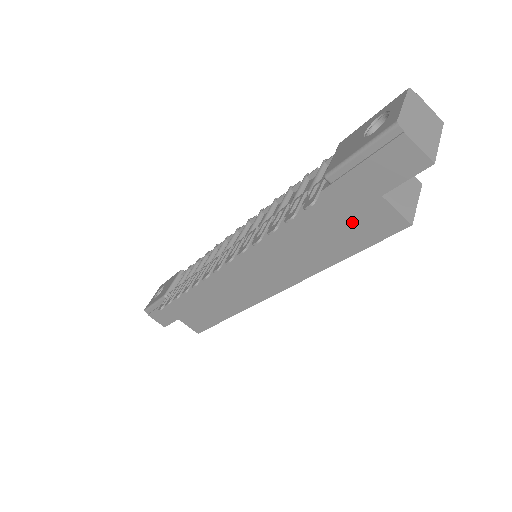
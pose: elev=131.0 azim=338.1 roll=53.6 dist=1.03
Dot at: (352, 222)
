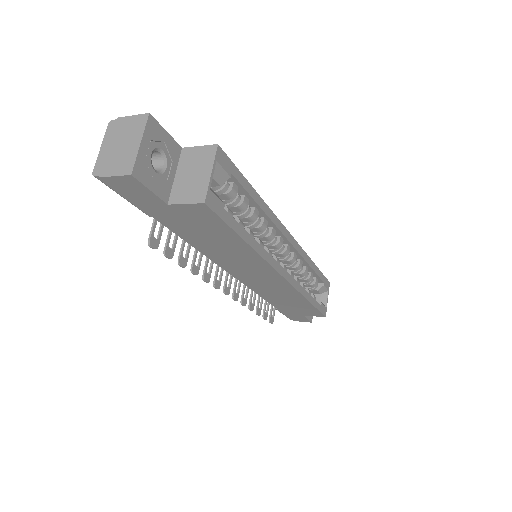
Dot at: (197, 224)
